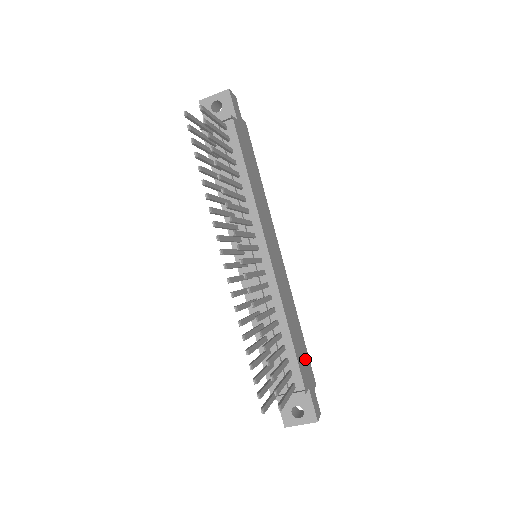
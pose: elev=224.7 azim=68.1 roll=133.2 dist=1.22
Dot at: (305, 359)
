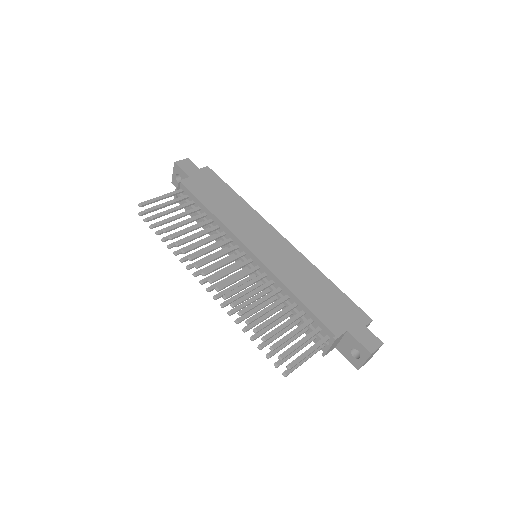
Dot at: (340, 307)
